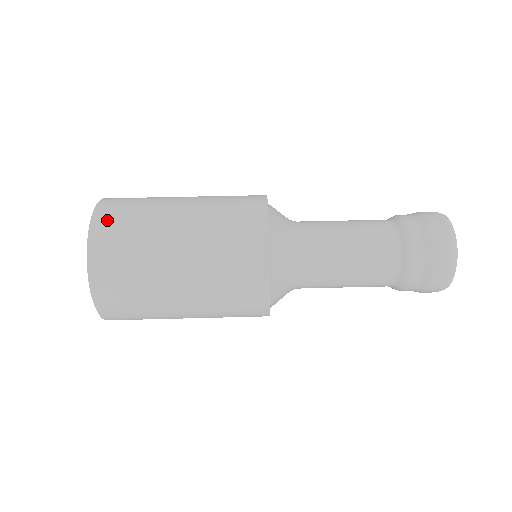
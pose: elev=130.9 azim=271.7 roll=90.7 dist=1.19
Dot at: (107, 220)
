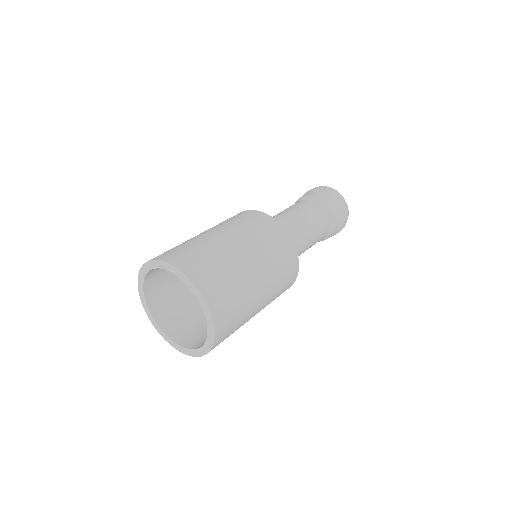
Dot at: (160, 255)
